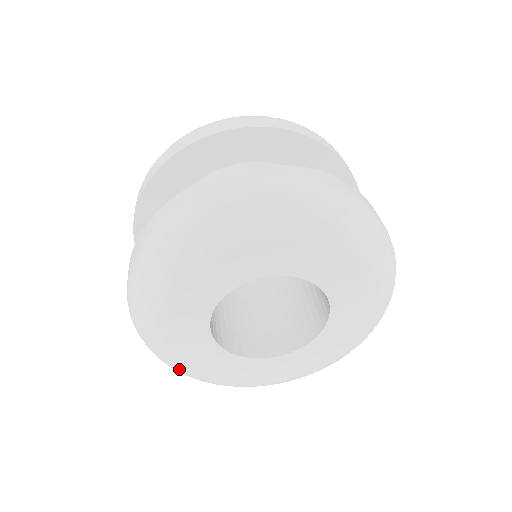
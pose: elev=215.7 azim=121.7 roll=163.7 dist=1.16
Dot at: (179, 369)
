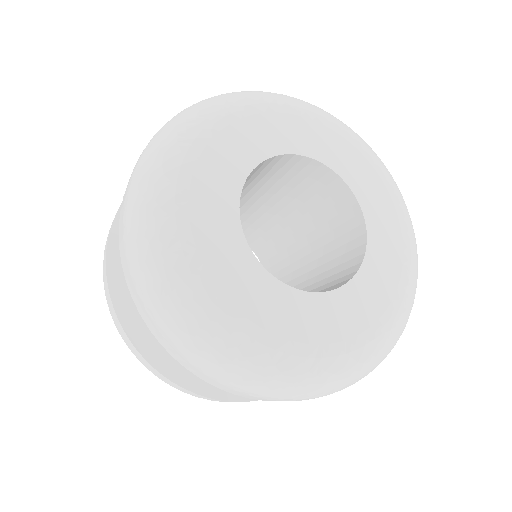
Dot at: (167, 245)
